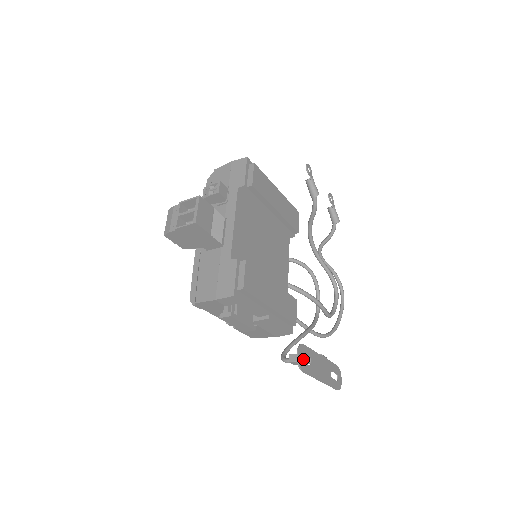
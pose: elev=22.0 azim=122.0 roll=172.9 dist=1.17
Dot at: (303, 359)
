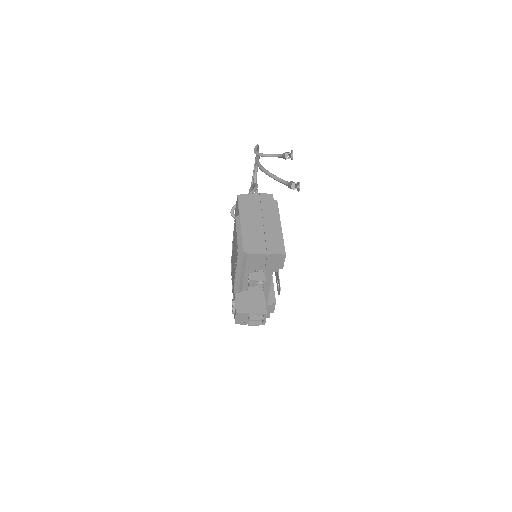
Dot at: occluded
